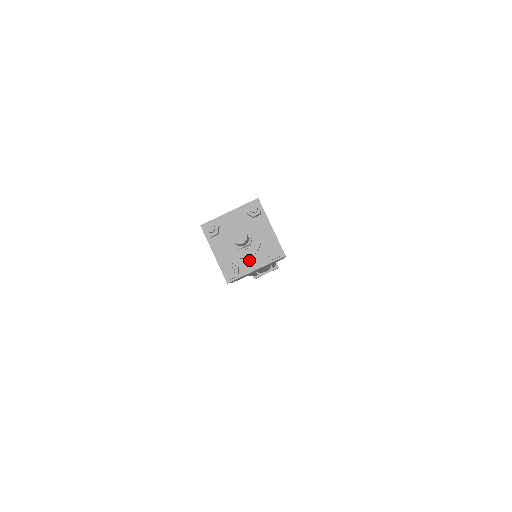
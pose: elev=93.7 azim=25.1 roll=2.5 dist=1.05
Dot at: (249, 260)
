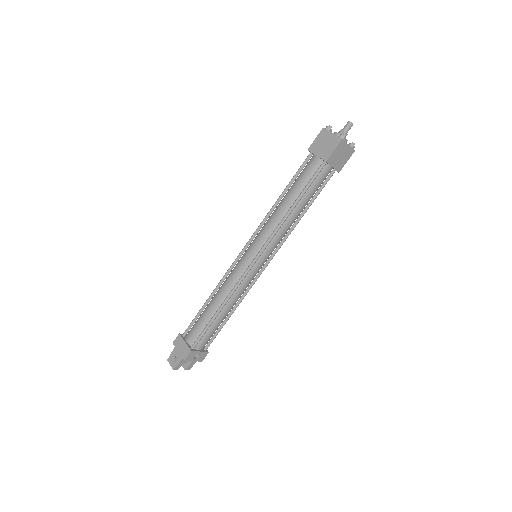
Dot at: occluded
